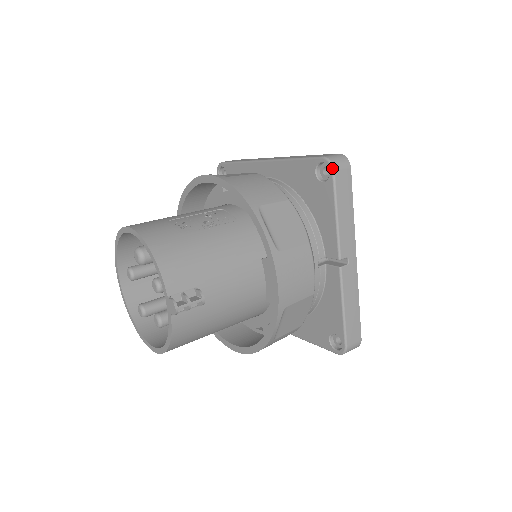
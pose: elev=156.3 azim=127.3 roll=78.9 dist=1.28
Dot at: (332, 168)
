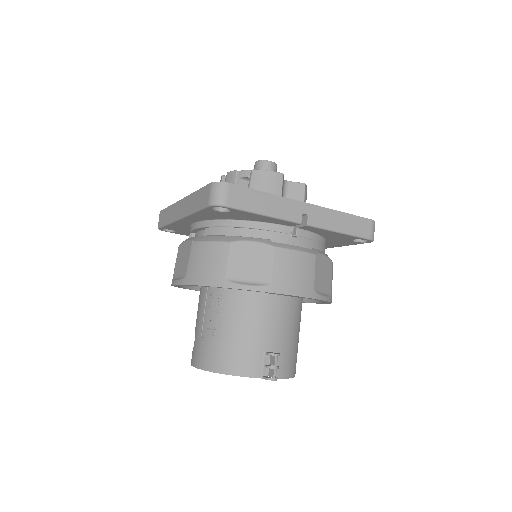
Dot at: (223, 207)
